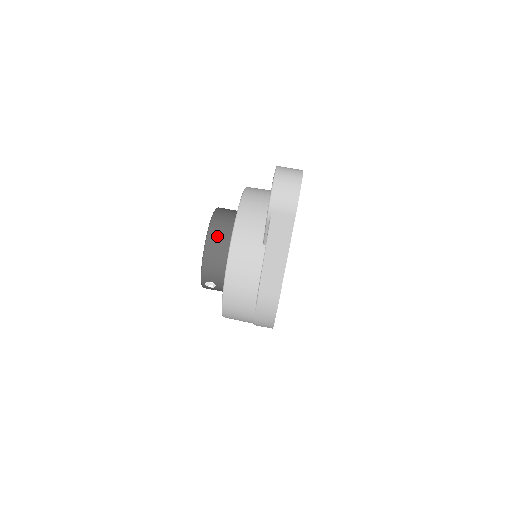
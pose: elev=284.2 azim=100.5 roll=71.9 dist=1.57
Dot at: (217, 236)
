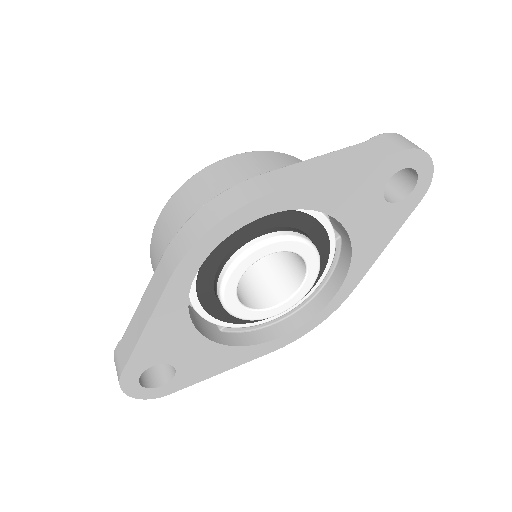
Dot at: occluded
